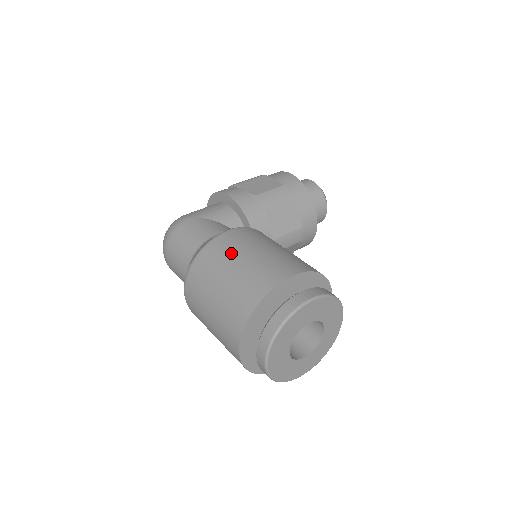
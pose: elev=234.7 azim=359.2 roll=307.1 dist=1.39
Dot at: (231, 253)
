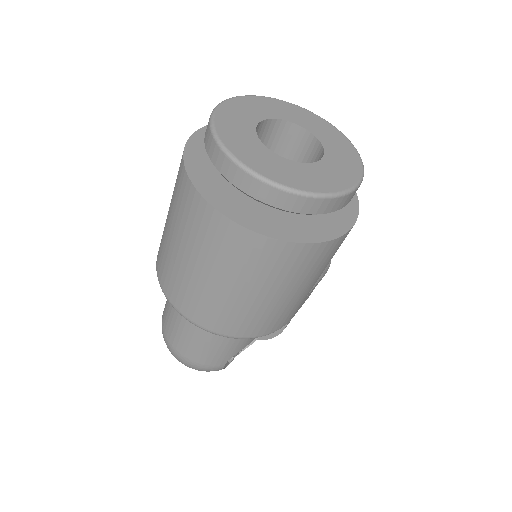
Dot at: occluded
